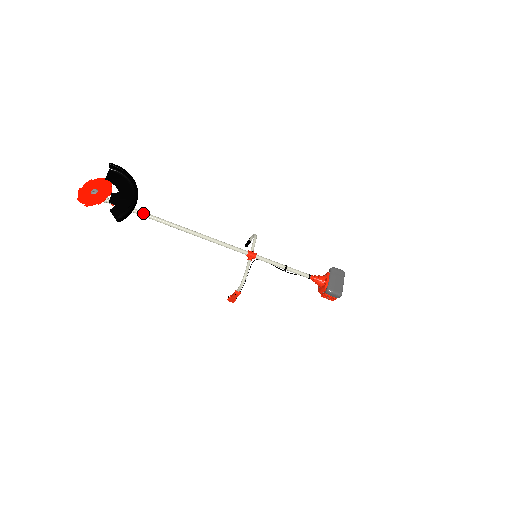
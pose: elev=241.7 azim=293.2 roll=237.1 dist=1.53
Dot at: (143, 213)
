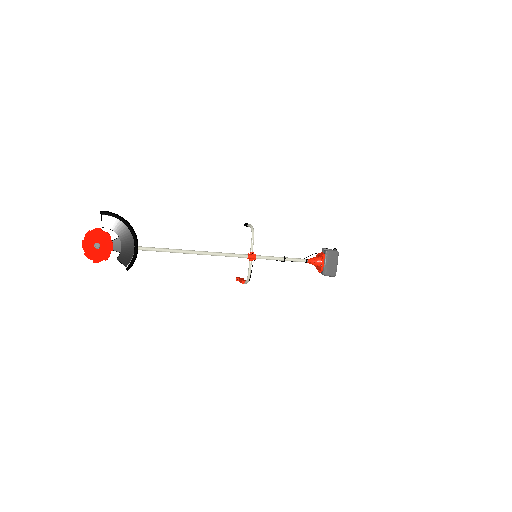
Dot at: (146, 249)
